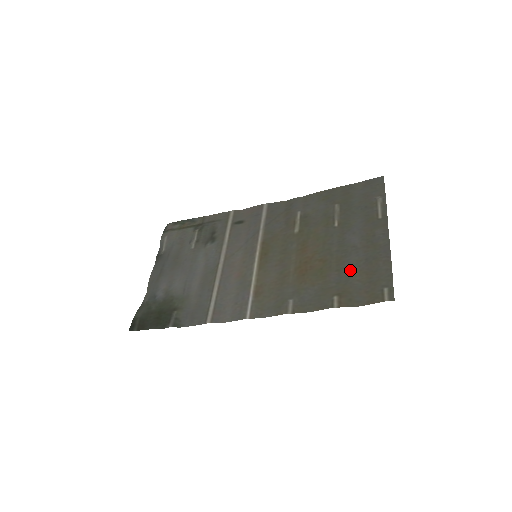
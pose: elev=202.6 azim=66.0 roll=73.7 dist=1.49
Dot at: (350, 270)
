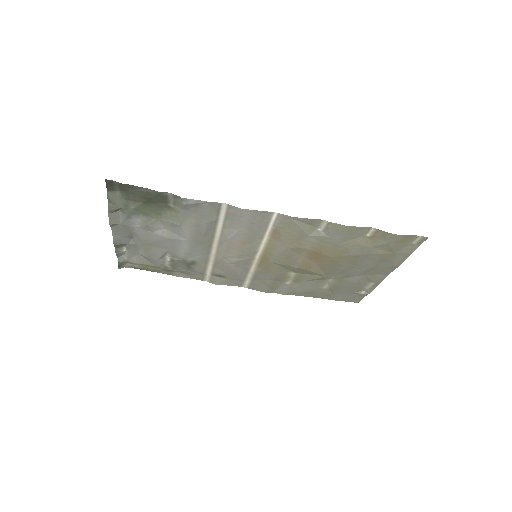
Dot at: (368, 256)
